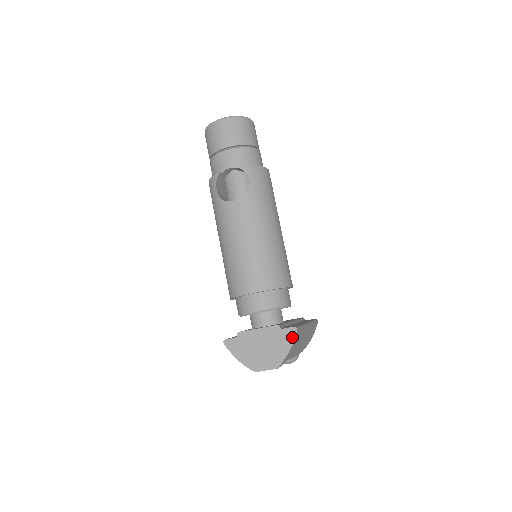
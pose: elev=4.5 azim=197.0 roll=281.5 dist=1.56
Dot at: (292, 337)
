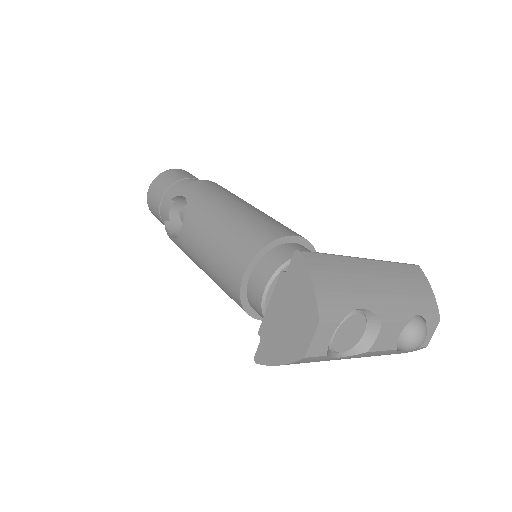
Dot at: (301, 265)
